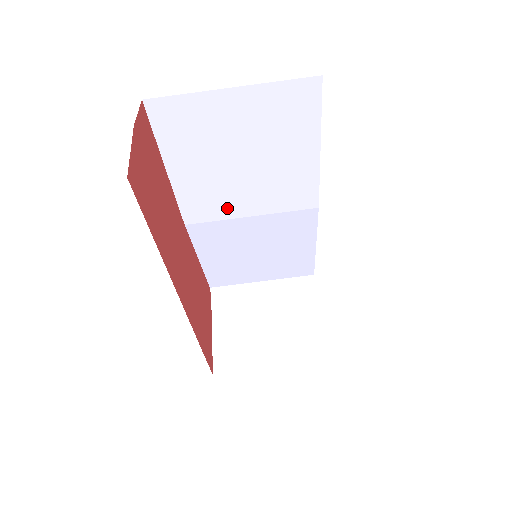
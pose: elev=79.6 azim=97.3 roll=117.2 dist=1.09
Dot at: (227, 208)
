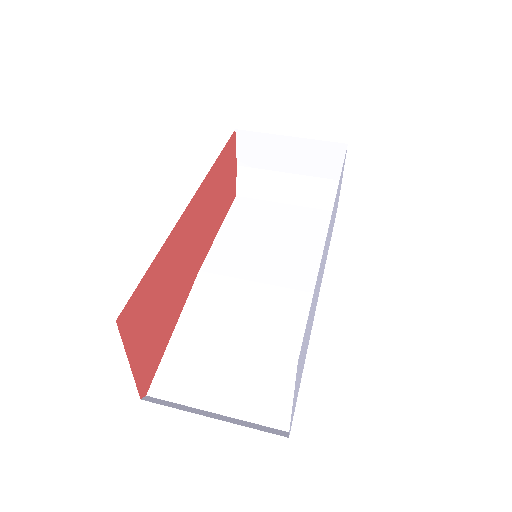
Dot at: (242, 268)
